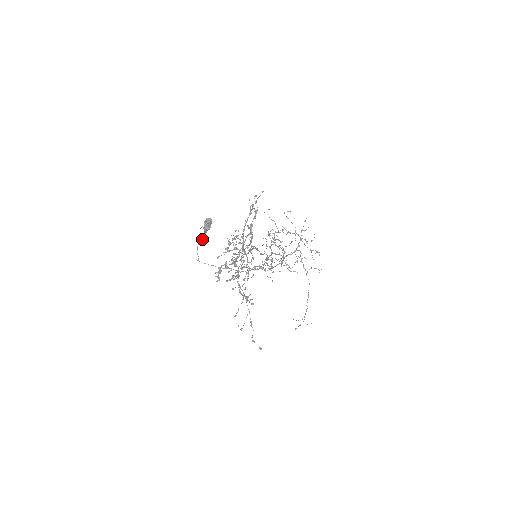
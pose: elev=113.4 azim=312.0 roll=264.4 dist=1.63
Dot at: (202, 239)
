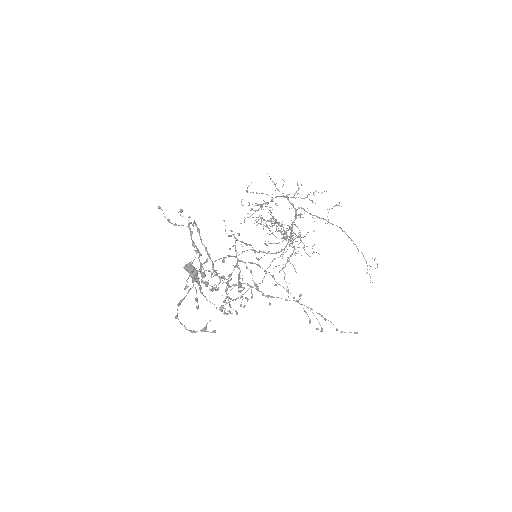
Dot at: (200, 287)
